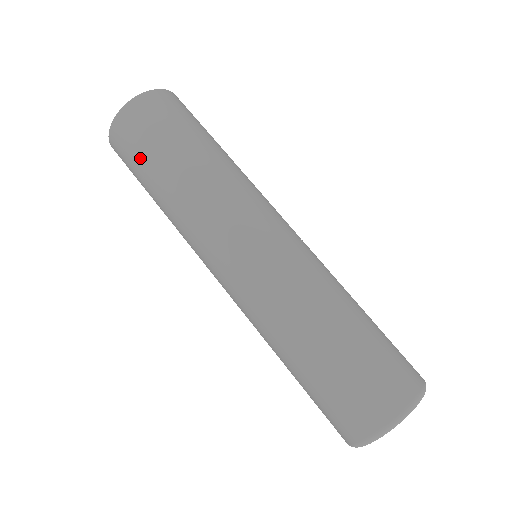
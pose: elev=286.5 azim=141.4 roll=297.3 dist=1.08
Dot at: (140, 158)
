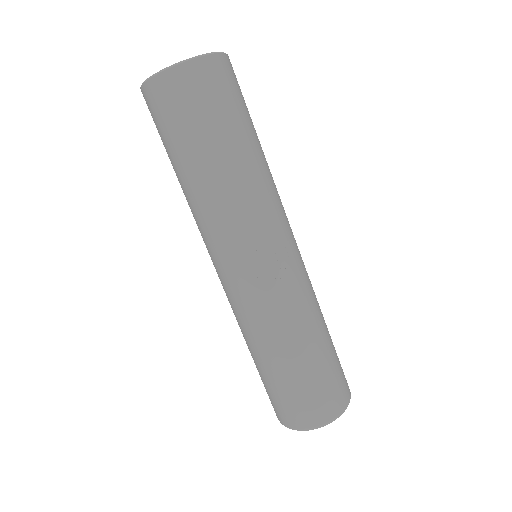
Dot at: occluded
